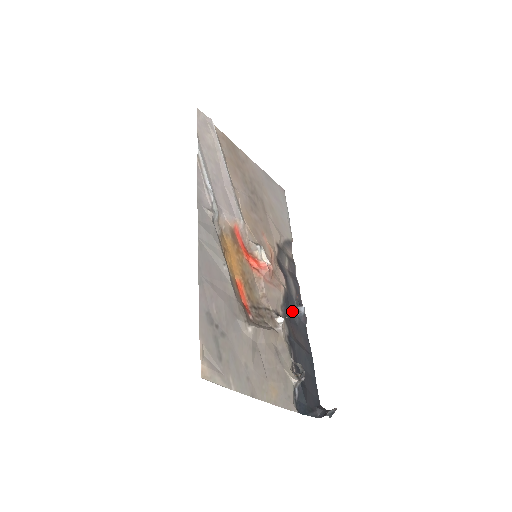
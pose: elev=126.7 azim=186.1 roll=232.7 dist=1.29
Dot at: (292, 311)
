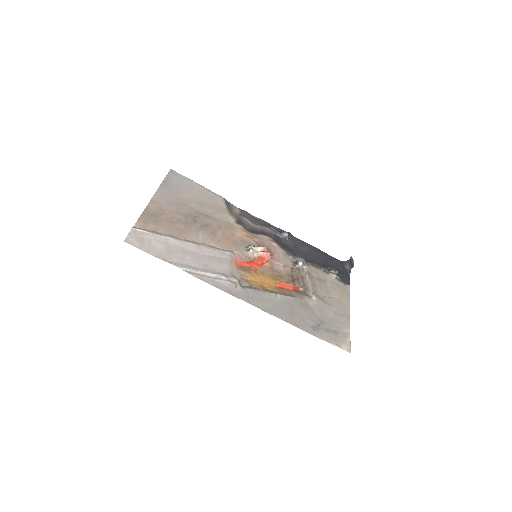
Dot at: (285, 243)
